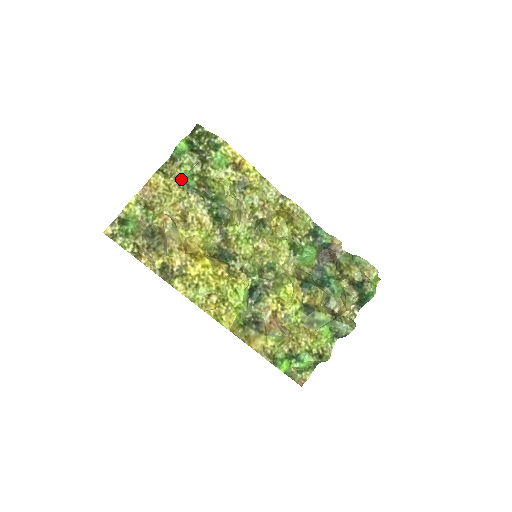
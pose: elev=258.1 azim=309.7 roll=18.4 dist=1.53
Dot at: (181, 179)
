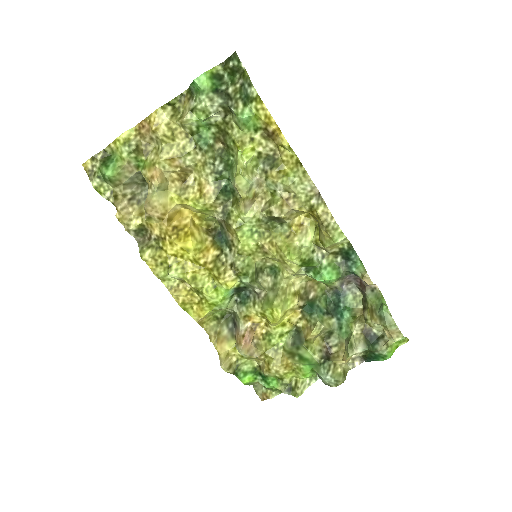
Dot at: (191, 127)
